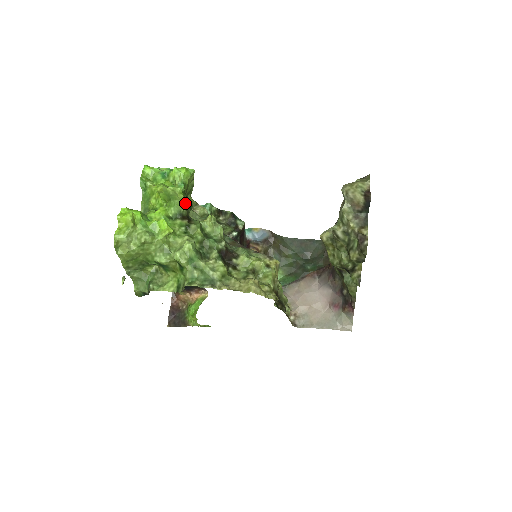
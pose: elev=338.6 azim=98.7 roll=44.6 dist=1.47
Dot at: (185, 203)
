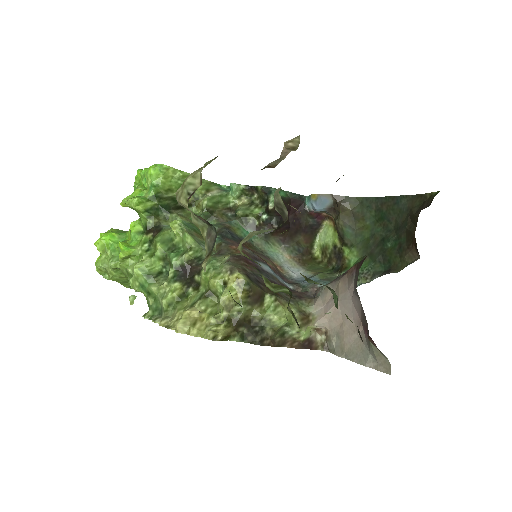
Dot at: (150, 212)
